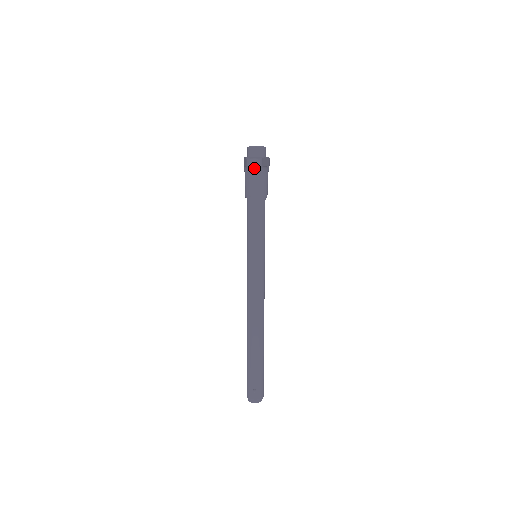
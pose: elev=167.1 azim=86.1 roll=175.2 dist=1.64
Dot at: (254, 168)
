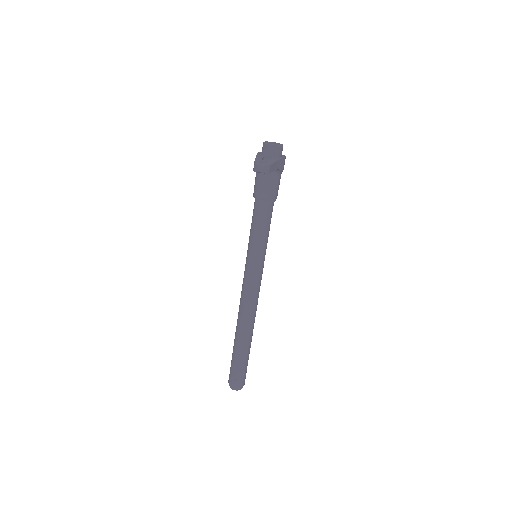
Dot at: occluded
